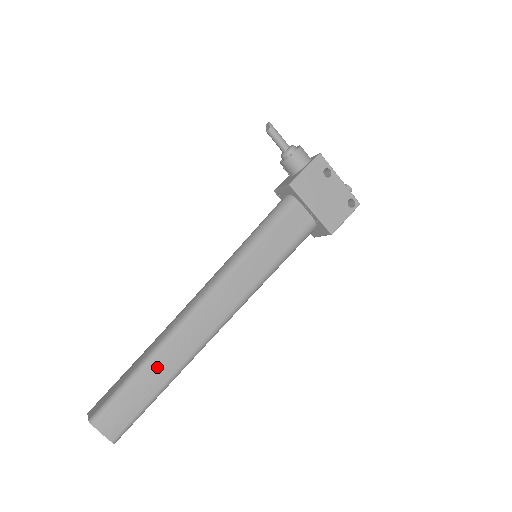
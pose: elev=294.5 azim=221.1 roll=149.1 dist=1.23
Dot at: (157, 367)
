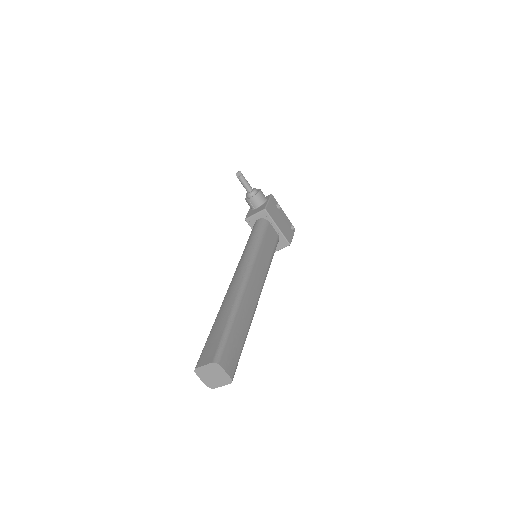
Dot at: (239, 322)
